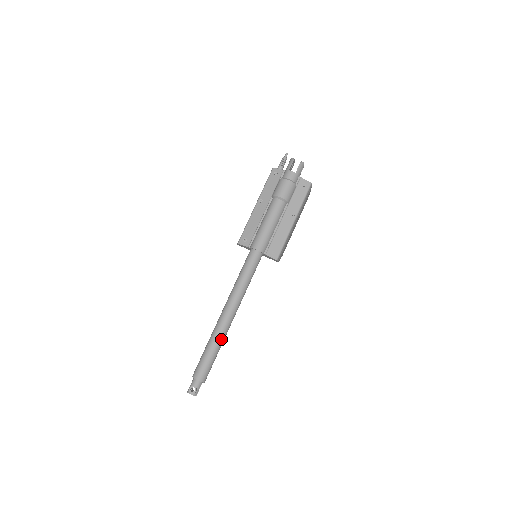
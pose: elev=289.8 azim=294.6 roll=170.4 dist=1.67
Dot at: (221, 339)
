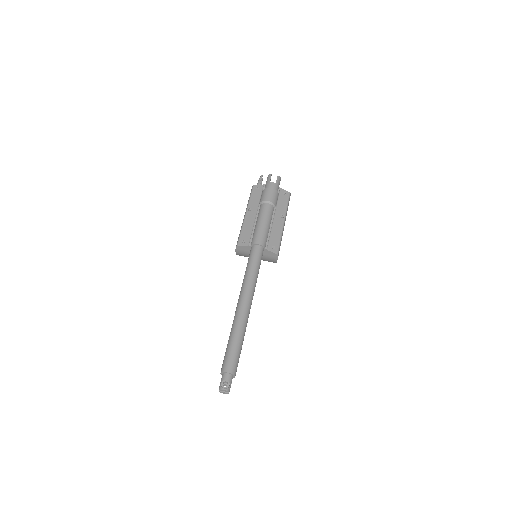
Dot at: (243, 328)
